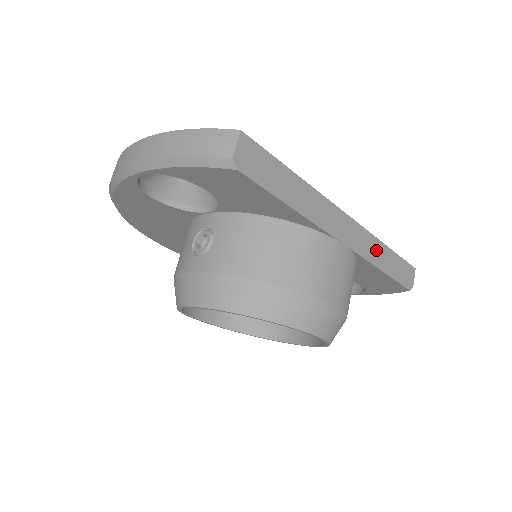
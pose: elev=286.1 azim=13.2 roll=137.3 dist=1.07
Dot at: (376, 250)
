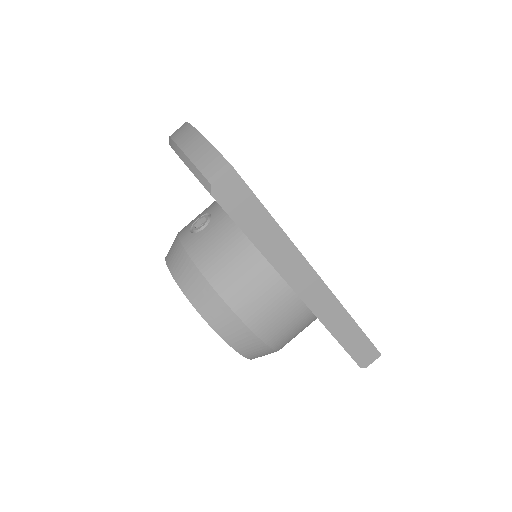
Dot at: (338, 318)
